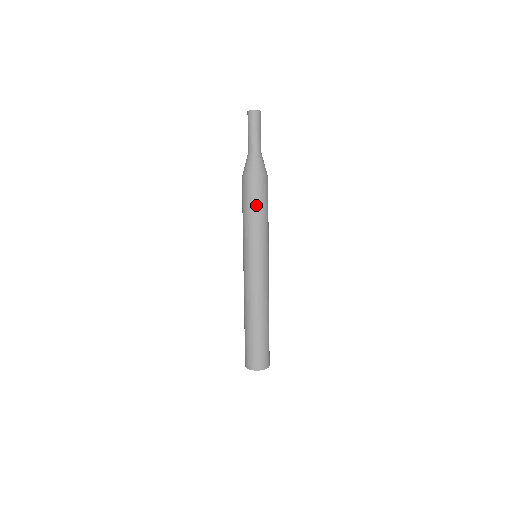
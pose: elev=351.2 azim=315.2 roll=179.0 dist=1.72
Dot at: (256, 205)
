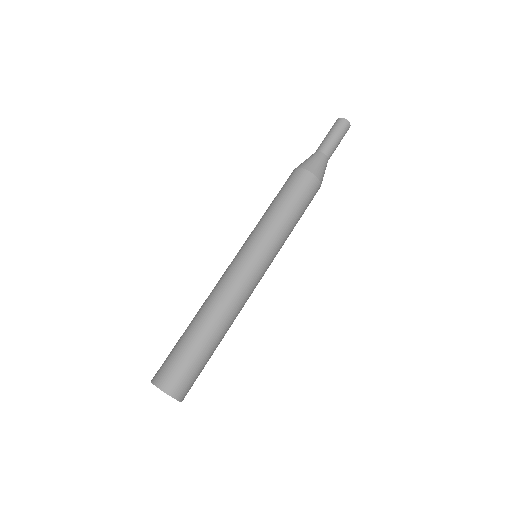
Dot at: (282, 193)
